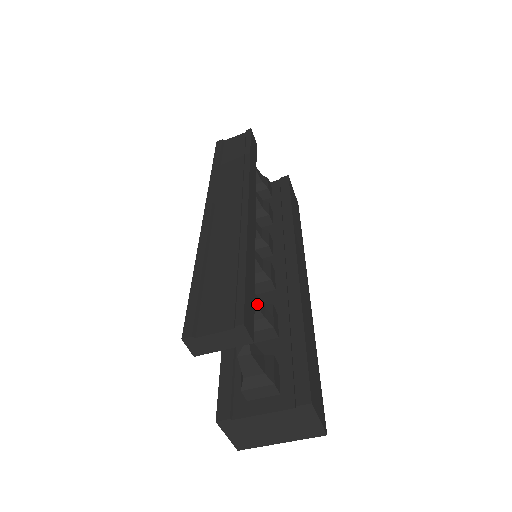
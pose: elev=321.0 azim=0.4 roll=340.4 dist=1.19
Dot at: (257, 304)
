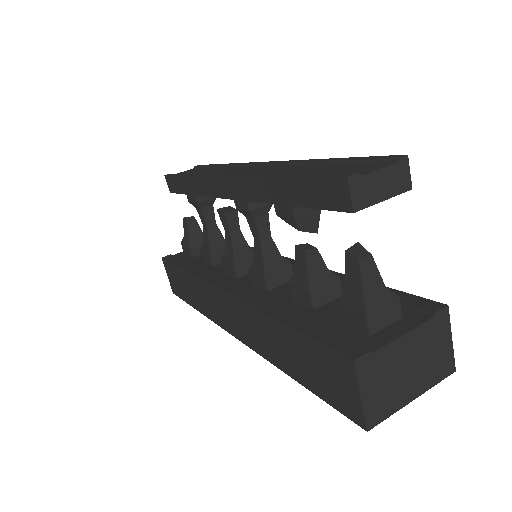
Dot at: (317, 252)
